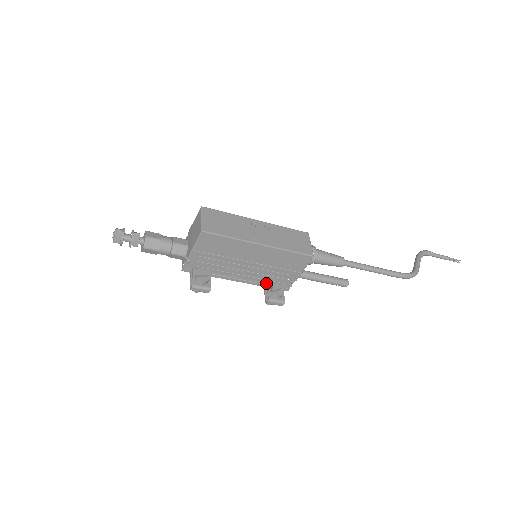
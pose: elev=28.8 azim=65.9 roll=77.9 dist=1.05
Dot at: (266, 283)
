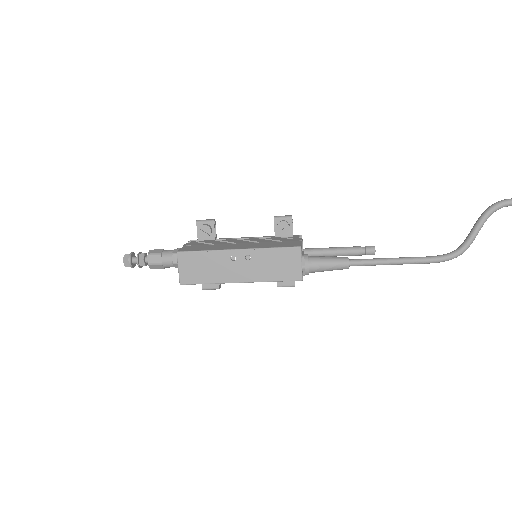
Dot at: occluded
